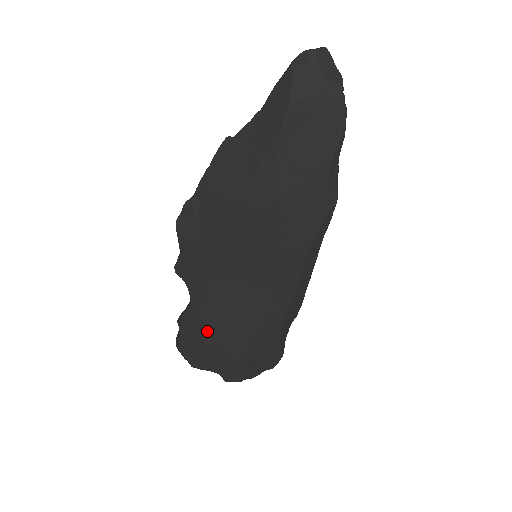
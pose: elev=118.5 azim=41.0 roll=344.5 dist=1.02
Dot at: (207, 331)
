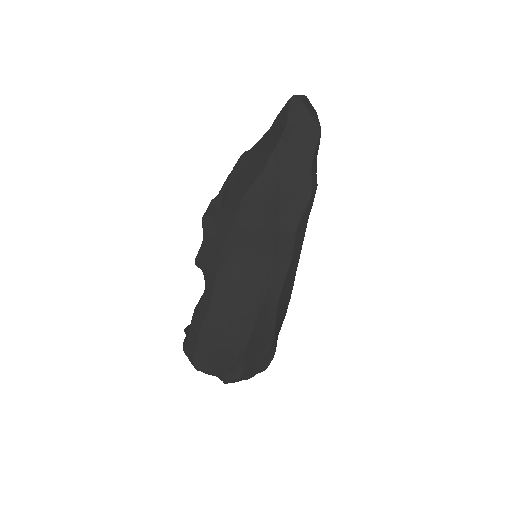
Dot at: (216, 318)
